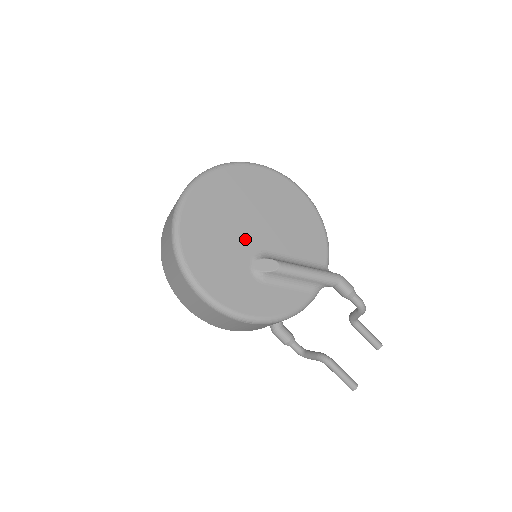
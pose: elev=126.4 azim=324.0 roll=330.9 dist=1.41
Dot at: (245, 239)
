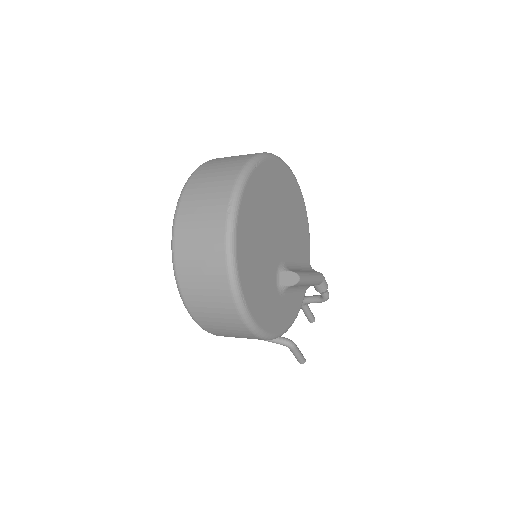
Dot at: (273, 251)
